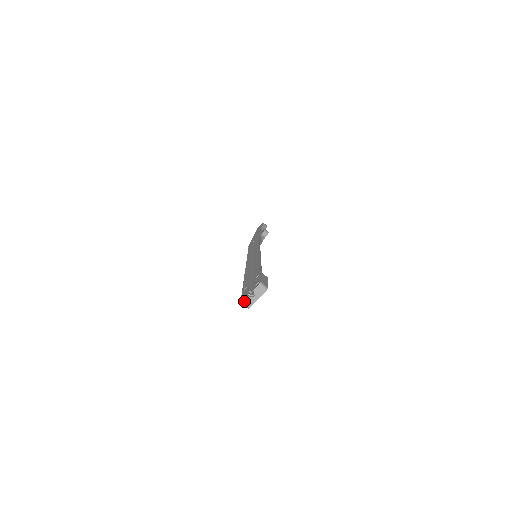
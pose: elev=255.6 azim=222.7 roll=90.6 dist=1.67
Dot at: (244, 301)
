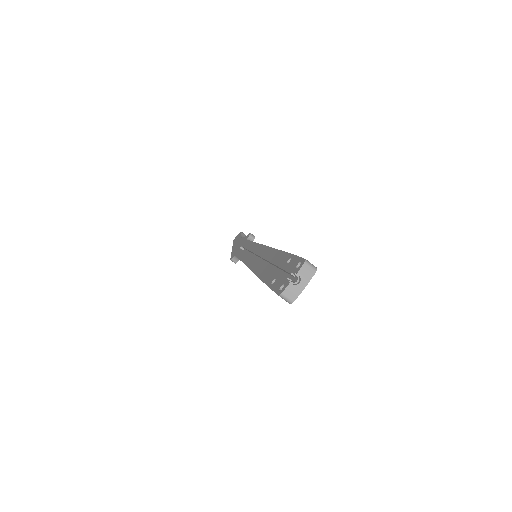
Dot at: (284, 292)
